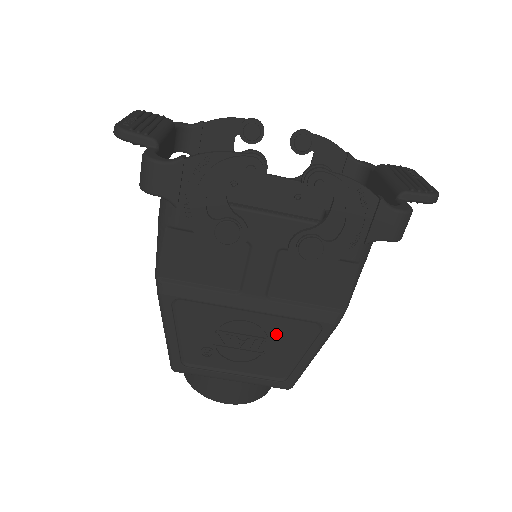
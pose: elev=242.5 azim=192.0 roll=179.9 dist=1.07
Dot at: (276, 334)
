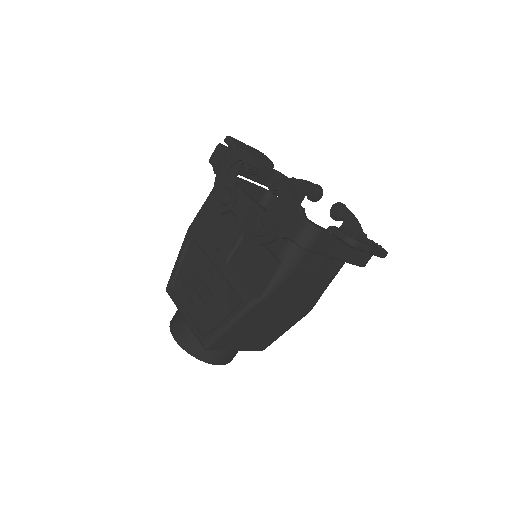
Dot at: (219, 294)
